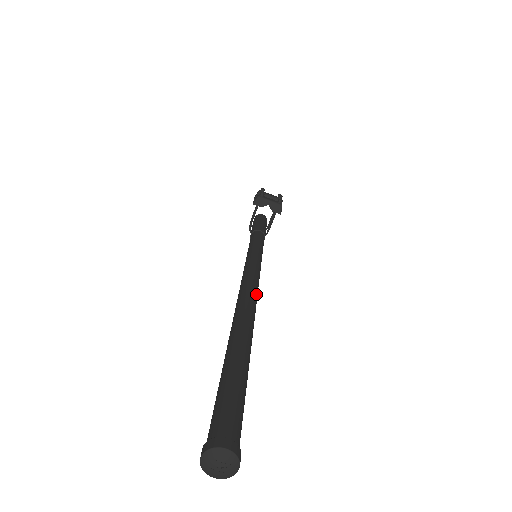
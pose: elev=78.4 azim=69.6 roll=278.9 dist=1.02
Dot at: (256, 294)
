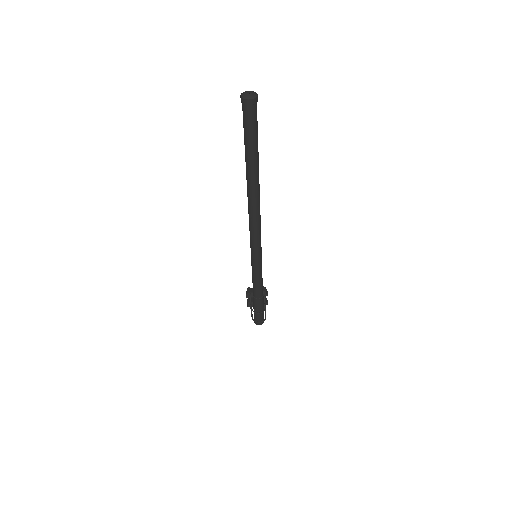
Dot at: occluded
